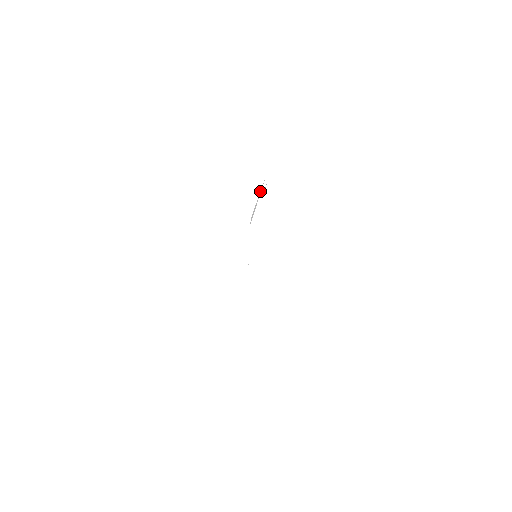
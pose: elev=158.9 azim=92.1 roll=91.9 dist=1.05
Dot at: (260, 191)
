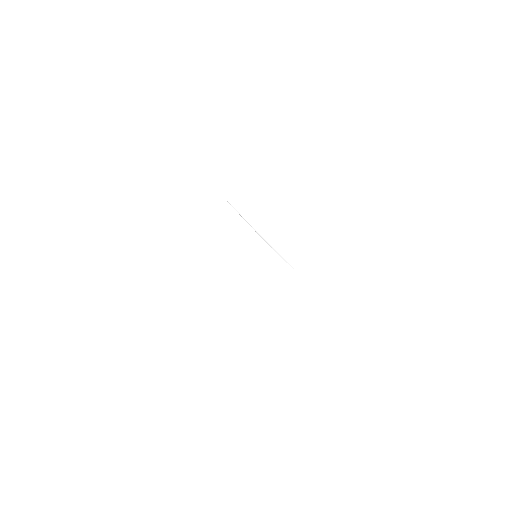
Dot at: occluded
